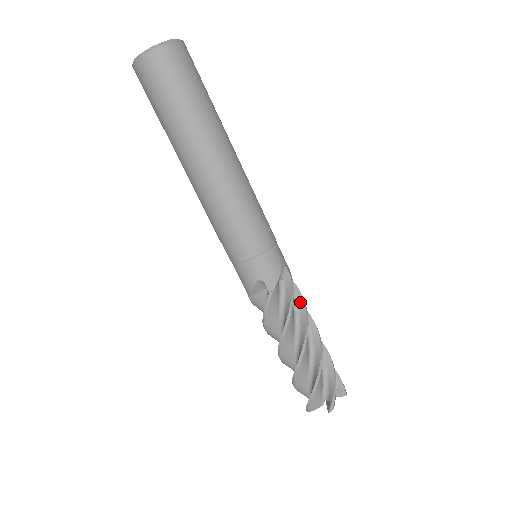
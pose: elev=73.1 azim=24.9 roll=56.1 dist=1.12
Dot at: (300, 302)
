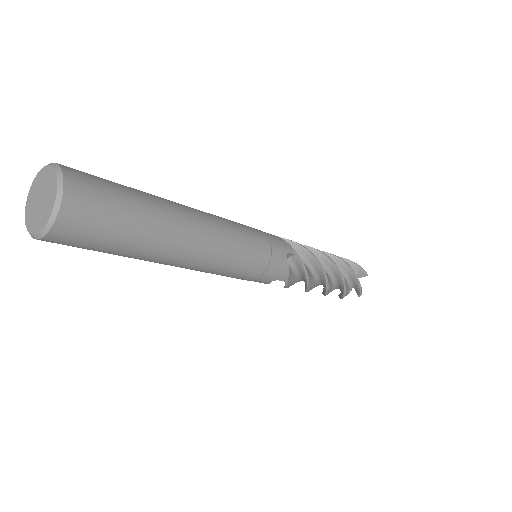
Dot at: (304, 280)
